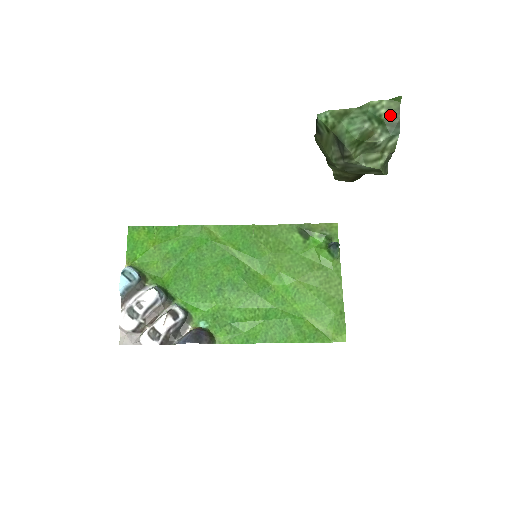
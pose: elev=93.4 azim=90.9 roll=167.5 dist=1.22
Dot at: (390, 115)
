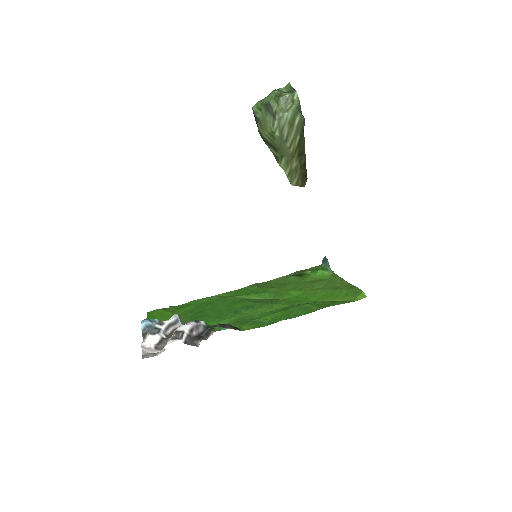
Dot at: (288, 90)
